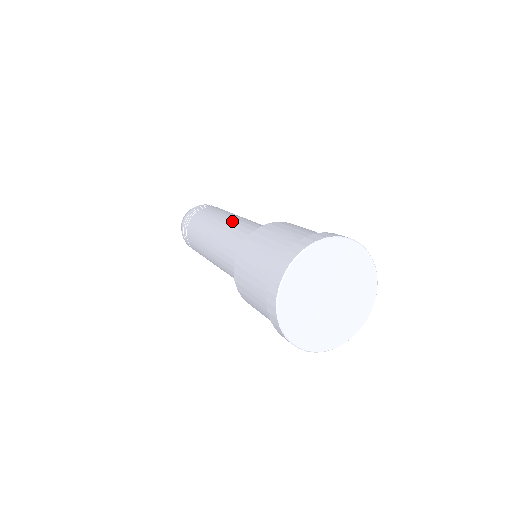
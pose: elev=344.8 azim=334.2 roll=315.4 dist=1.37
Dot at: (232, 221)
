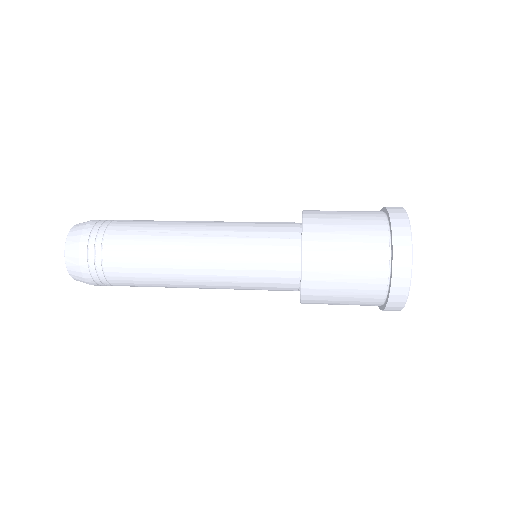
Dot at: (213, 225)
